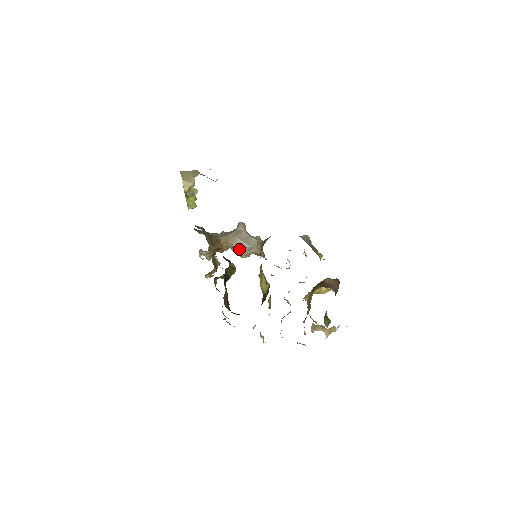
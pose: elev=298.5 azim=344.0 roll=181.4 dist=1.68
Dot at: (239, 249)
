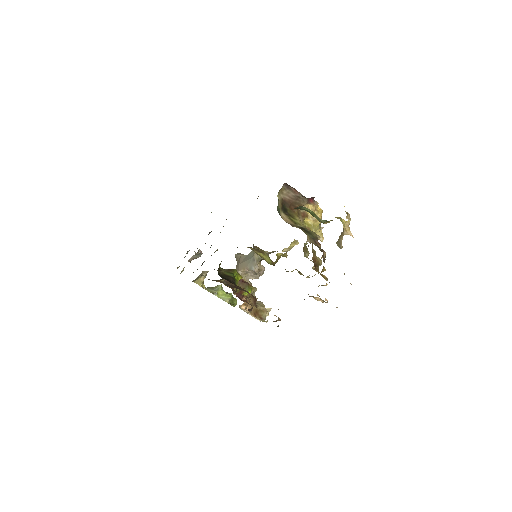
Dot at: (248, 269)
